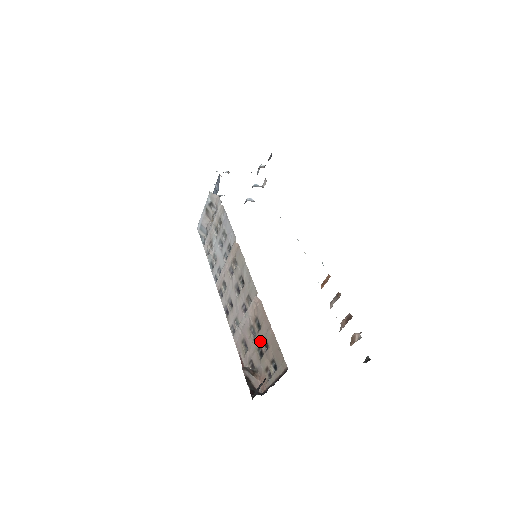
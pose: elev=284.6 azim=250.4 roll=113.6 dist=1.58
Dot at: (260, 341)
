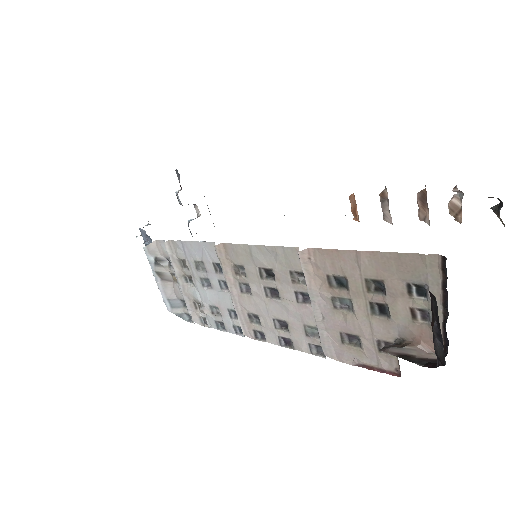
Dot at: (363, 296)
